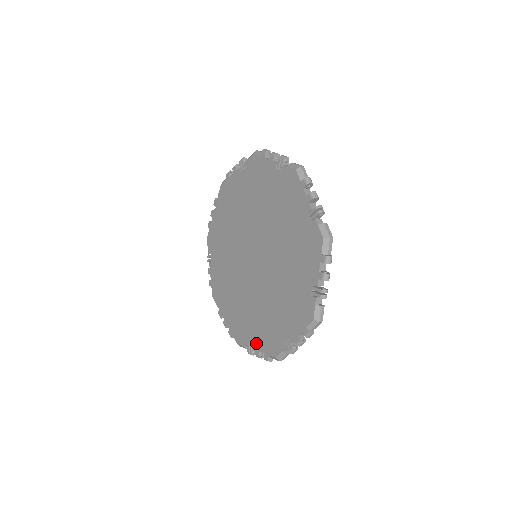
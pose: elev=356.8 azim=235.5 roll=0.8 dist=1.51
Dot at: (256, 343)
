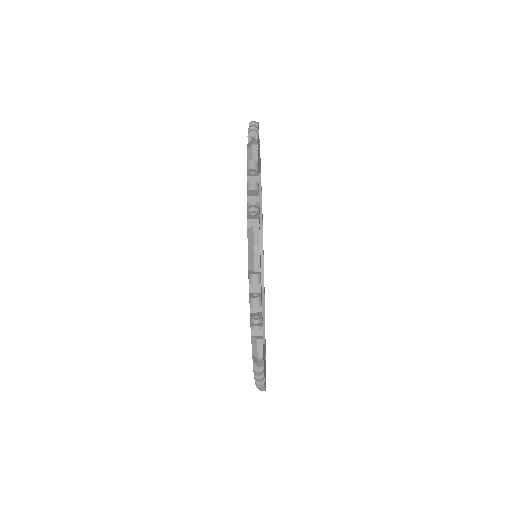
Dot at: occluded
